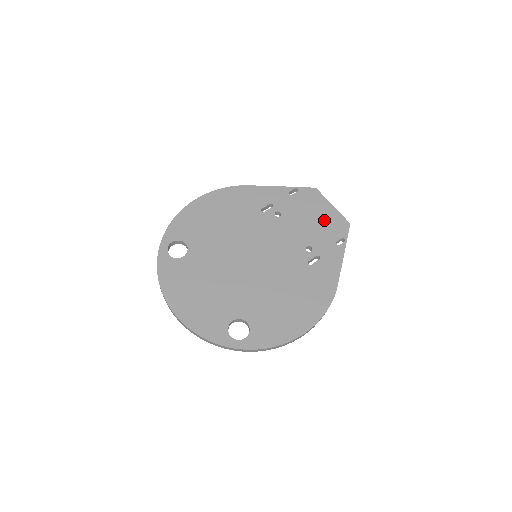
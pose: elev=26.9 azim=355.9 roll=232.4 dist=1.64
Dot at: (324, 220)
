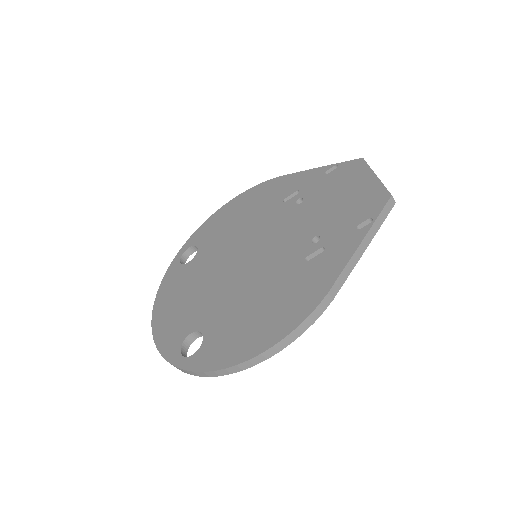
Dot at: (354, 197)
